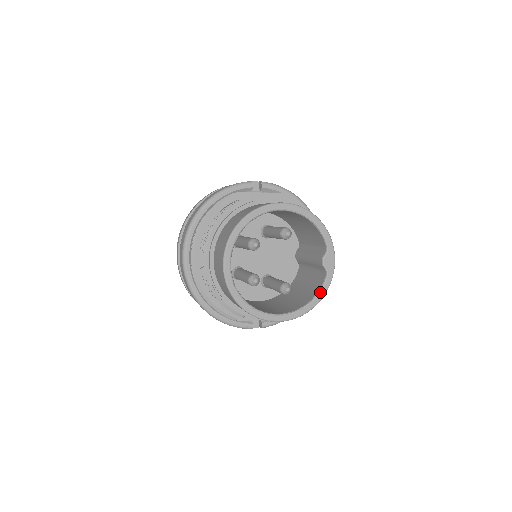
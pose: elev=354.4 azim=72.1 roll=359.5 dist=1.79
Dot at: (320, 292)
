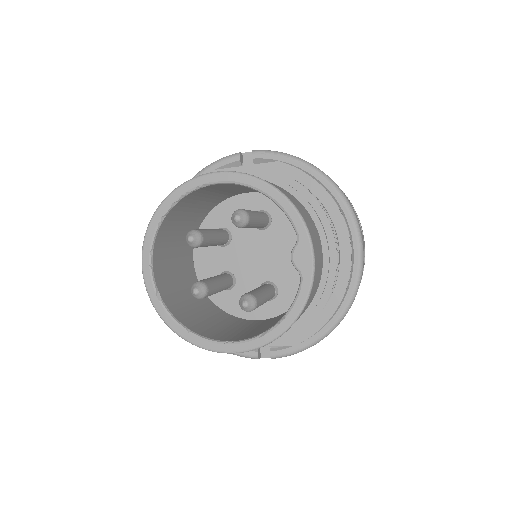
Dot at: (291, 308)
